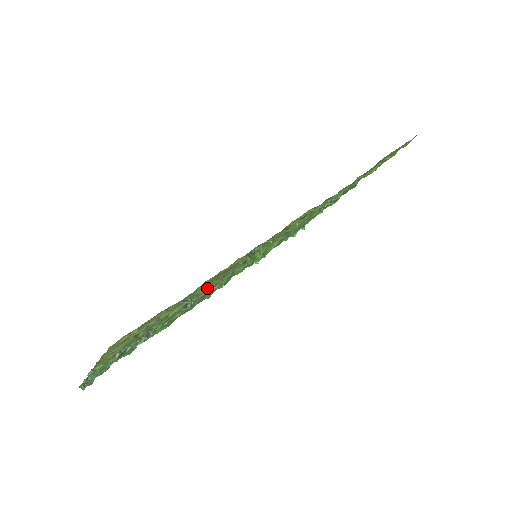
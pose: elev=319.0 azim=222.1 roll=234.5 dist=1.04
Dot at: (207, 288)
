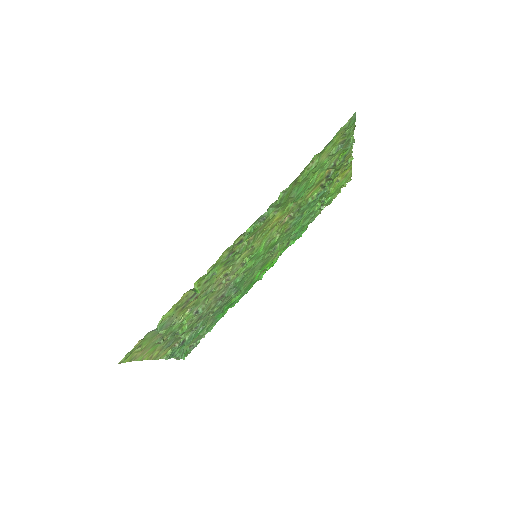
Dot at: (215, 294)
